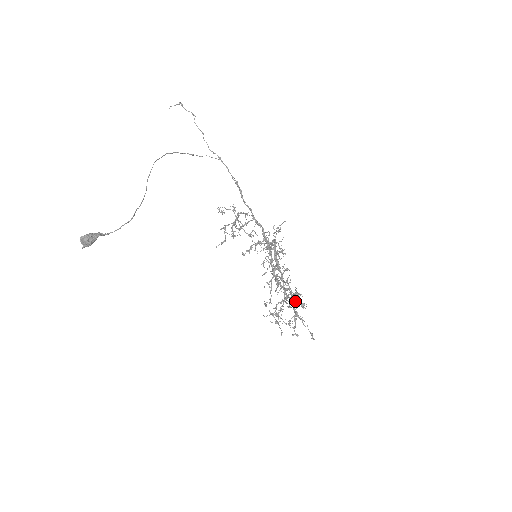
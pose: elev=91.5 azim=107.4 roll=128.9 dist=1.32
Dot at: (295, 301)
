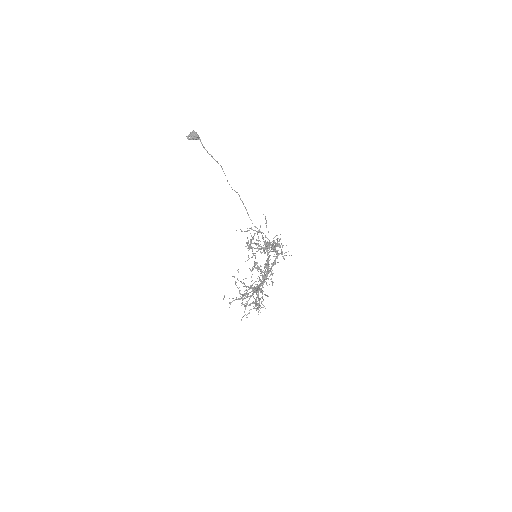
Dot at: (273, 243)
